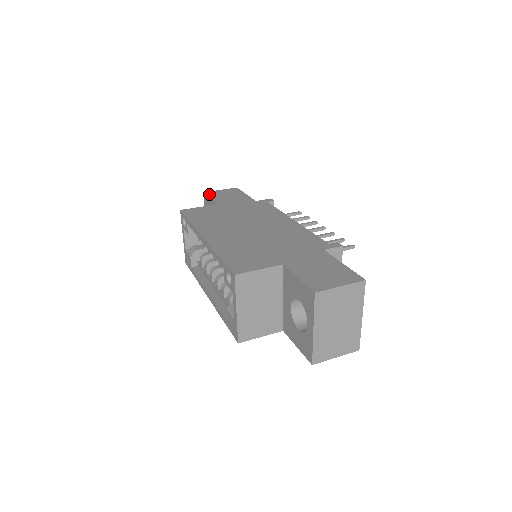
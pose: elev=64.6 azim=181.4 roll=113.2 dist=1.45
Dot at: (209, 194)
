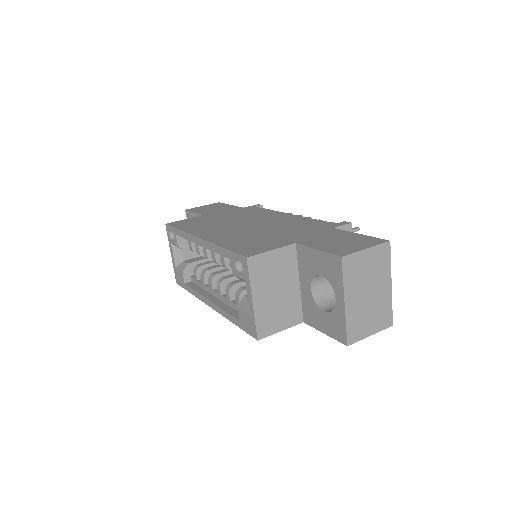
Dot at: (192, 210)
